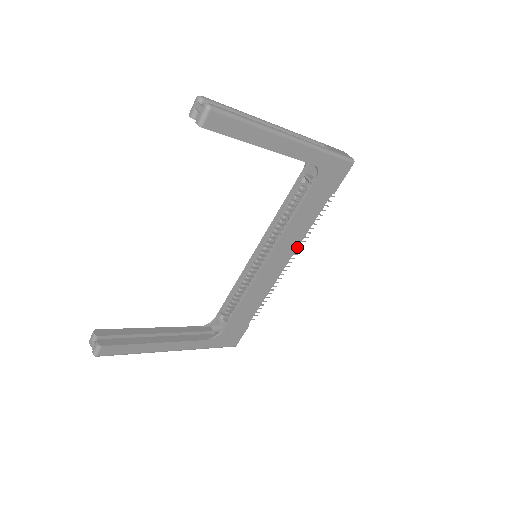
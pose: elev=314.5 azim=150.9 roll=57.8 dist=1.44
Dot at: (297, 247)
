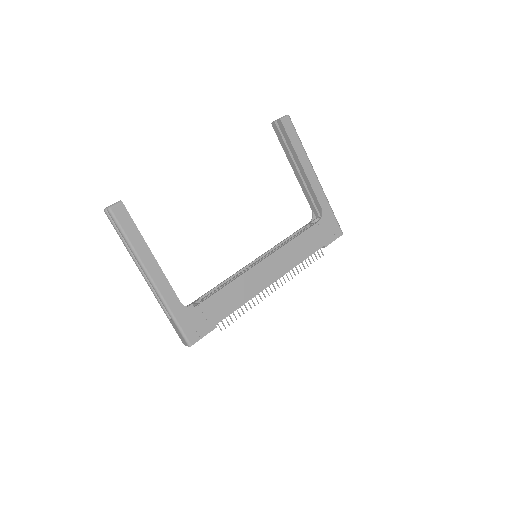
Dot at: (287, 272)
